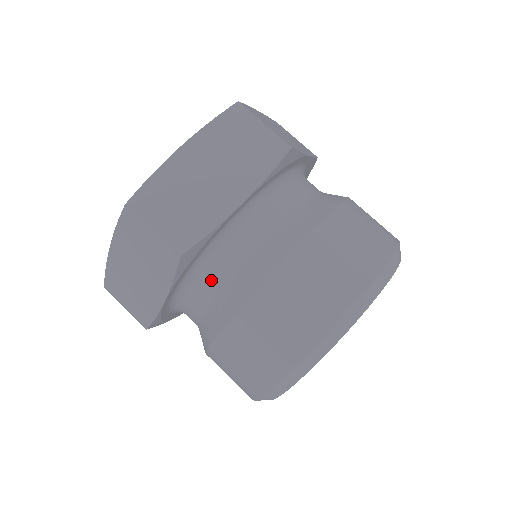
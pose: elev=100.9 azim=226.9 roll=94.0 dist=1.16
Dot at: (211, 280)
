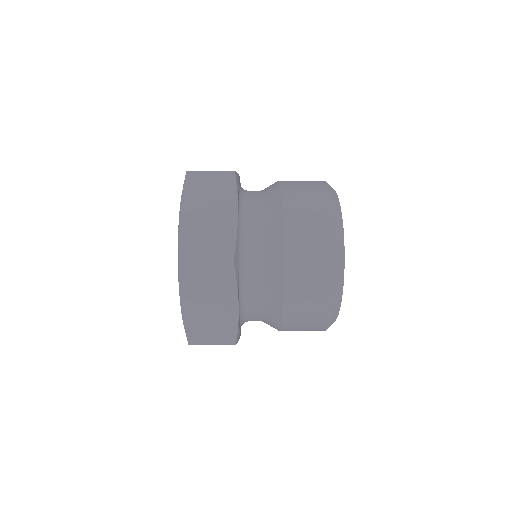
Dot at: (253, 202)
